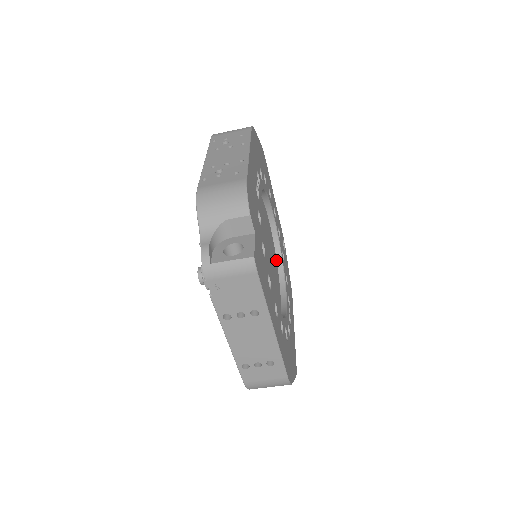
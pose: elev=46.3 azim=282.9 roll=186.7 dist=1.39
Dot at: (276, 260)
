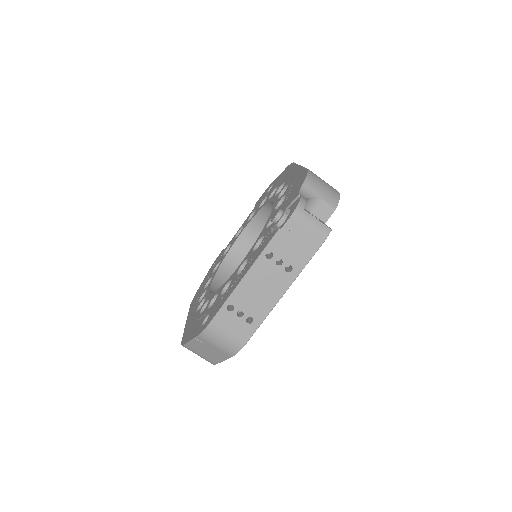
Dot at: occluded
